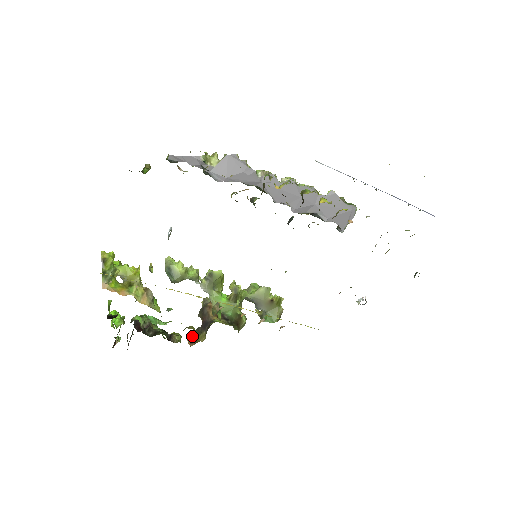
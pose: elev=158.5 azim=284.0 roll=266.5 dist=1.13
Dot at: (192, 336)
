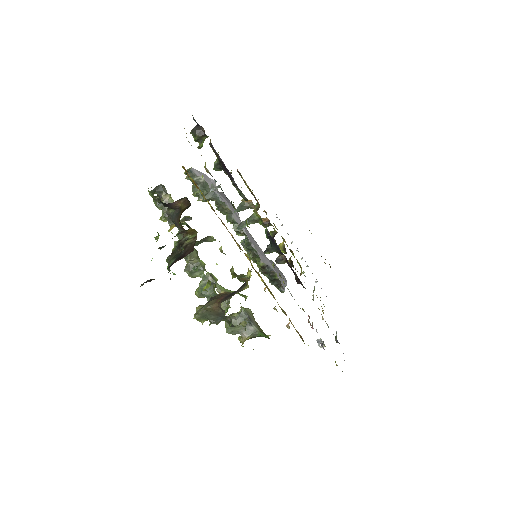
Dot at: occluded
